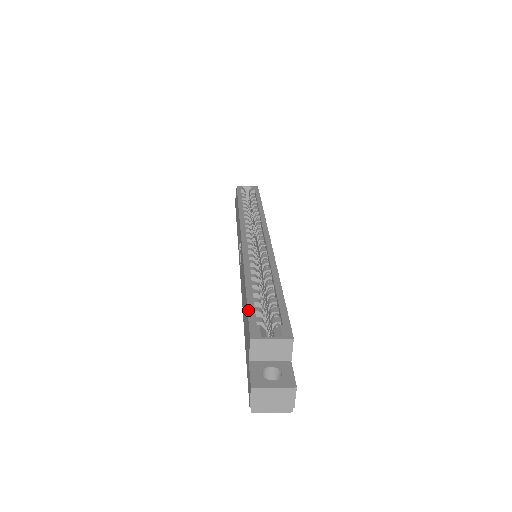
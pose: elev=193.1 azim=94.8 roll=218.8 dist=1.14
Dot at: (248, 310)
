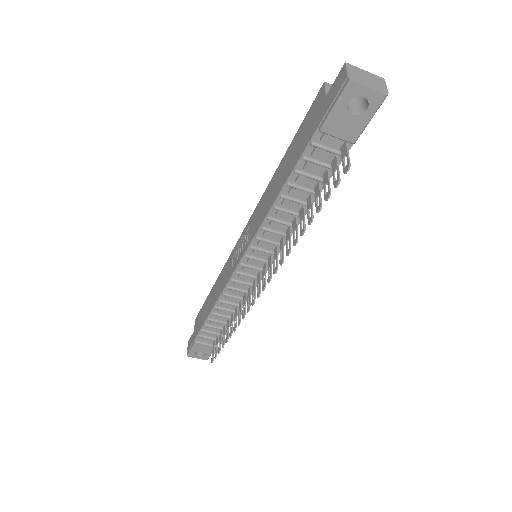
Dot at: (303, 121)
